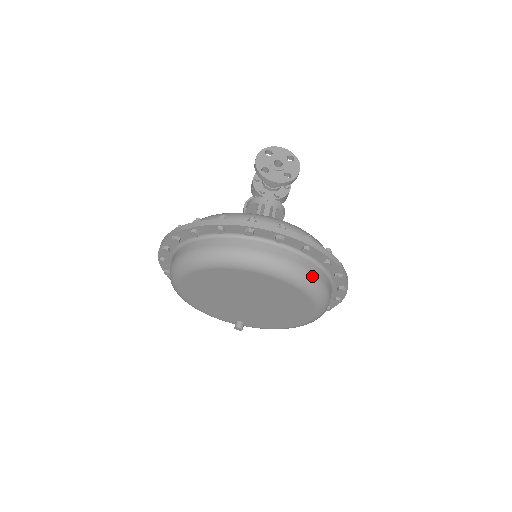
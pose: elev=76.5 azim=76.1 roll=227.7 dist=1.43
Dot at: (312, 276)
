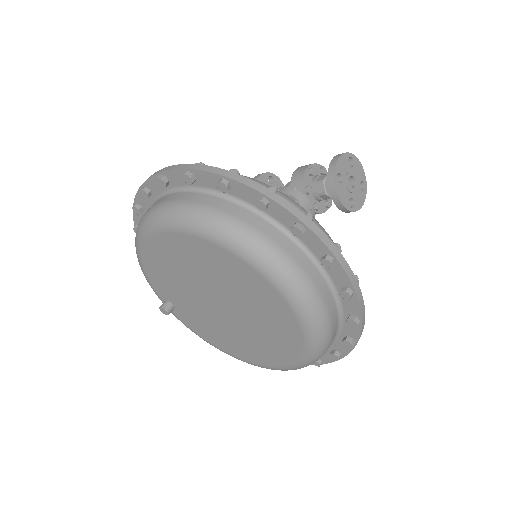
Dot at: (328, 346)
